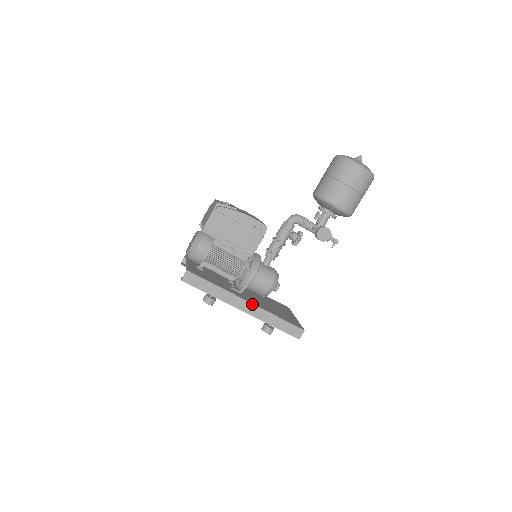
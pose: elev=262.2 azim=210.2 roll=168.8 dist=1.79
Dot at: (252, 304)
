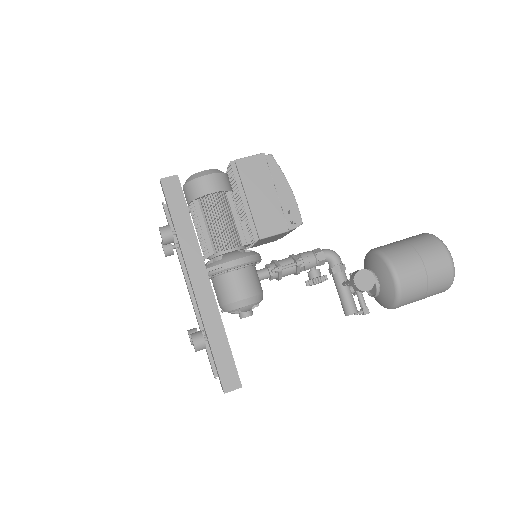
Dot at: (211, 287)
